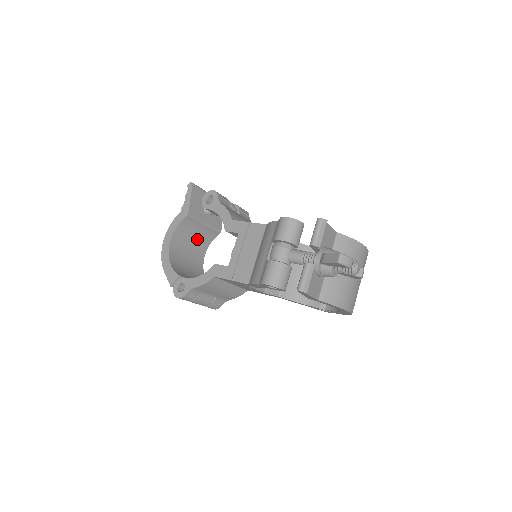
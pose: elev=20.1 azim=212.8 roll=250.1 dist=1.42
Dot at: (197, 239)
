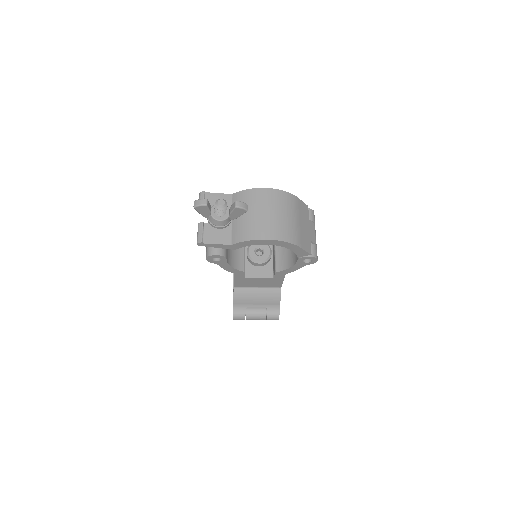
Dot at: occluded
